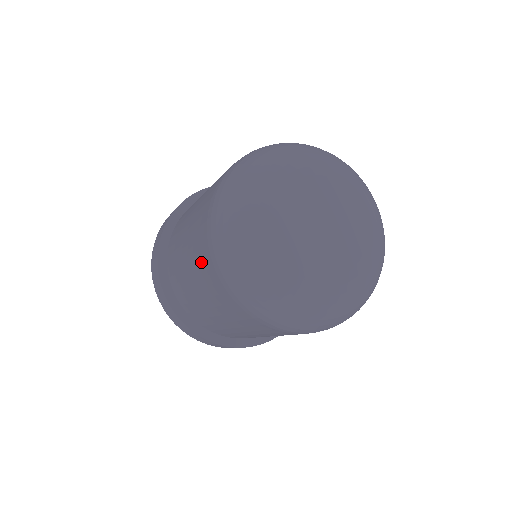
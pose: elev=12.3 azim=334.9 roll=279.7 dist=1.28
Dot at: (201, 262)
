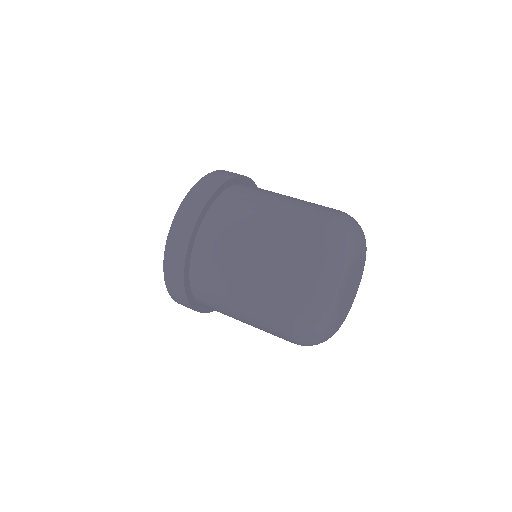
Dot at: occluded
